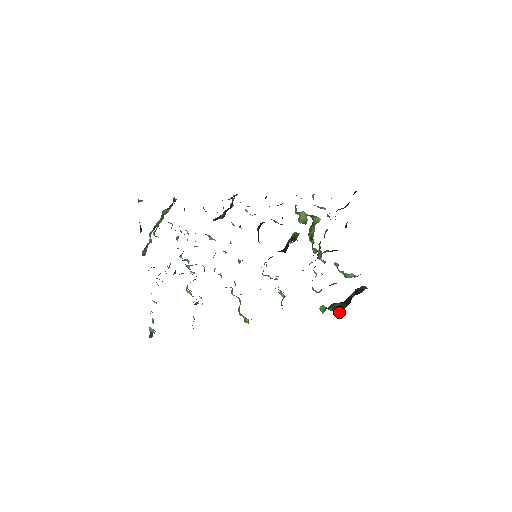
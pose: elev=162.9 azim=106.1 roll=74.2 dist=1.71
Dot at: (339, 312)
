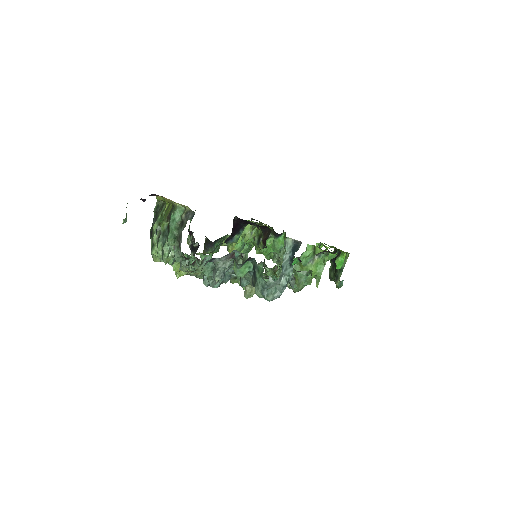
Dot at: (347, 258)
